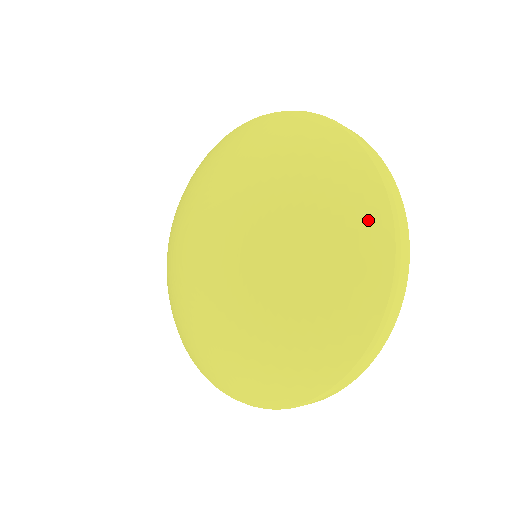
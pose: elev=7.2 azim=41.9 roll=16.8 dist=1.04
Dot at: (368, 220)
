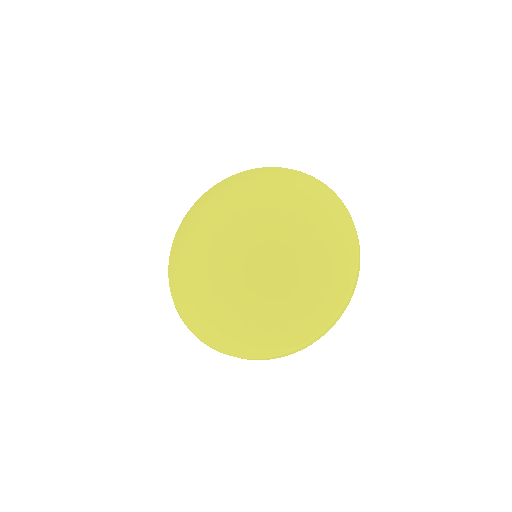
Dot at: (310, 322)
